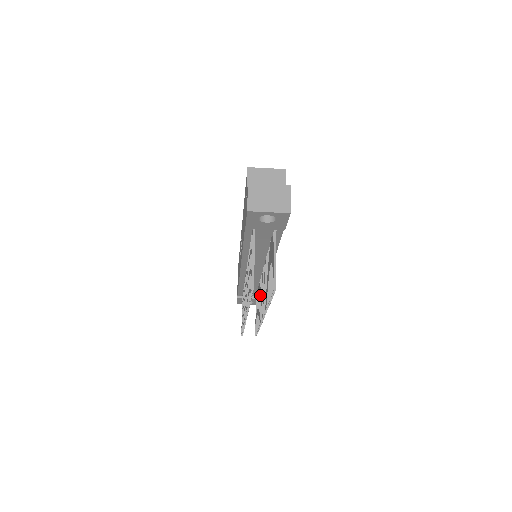
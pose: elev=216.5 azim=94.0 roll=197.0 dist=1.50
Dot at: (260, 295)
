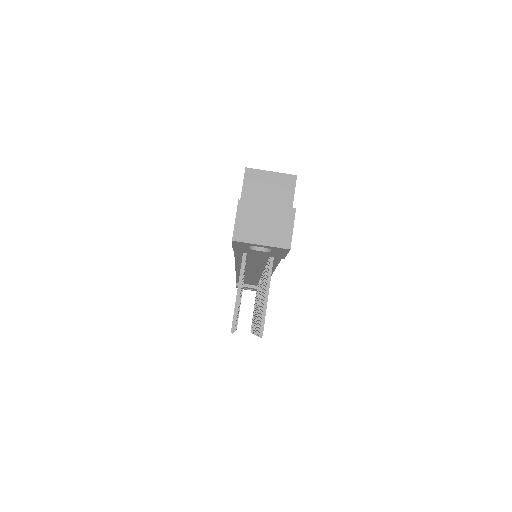
Dot at: (257, 299)
